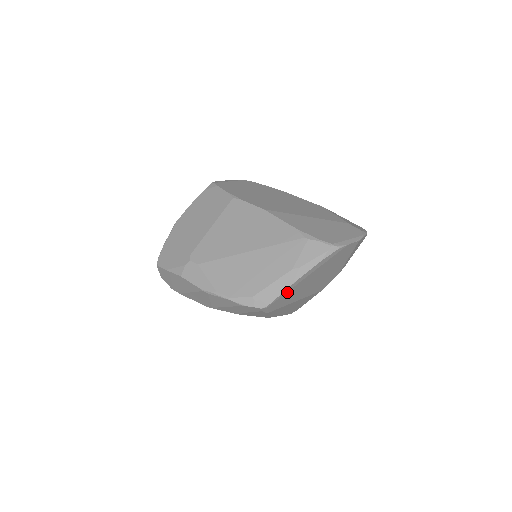
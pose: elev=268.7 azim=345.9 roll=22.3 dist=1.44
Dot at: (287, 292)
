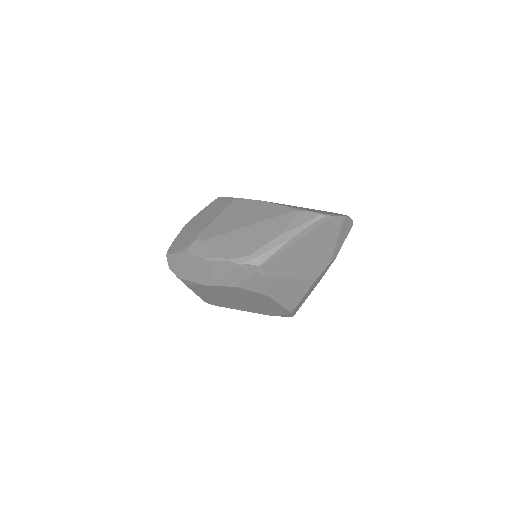
Dot at: (280, 253)
